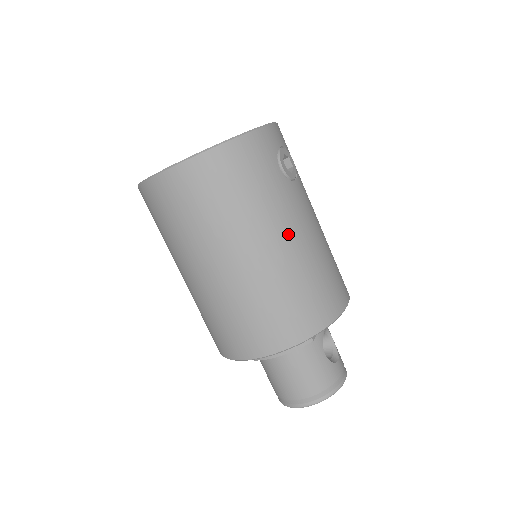
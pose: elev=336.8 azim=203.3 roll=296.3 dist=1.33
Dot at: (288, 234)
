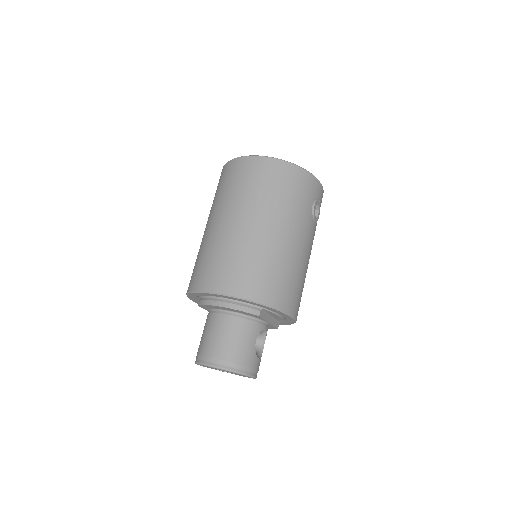
Dot at: (294, 237)
